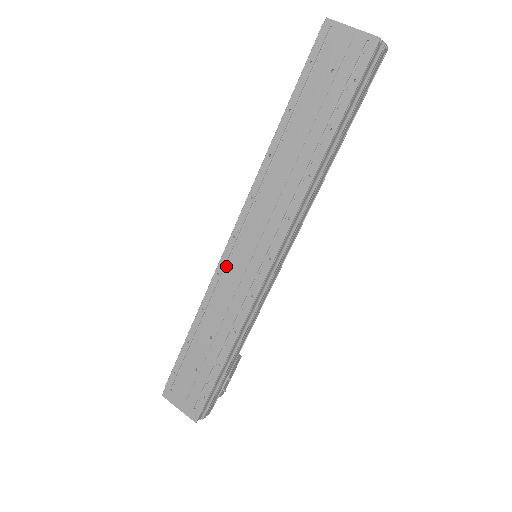
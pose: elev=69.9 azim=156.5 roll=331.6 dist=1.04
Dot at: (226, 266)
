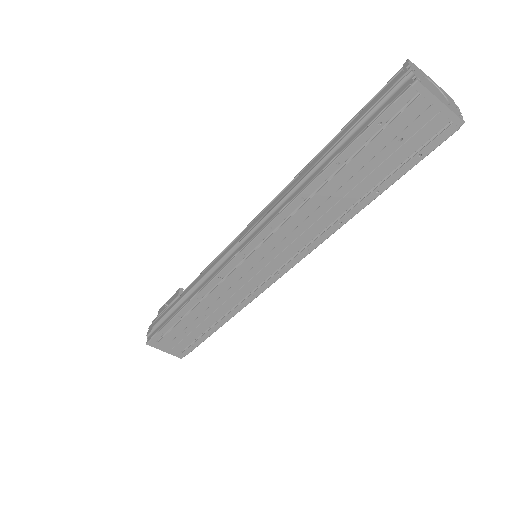
Dot at: (229, 271)
